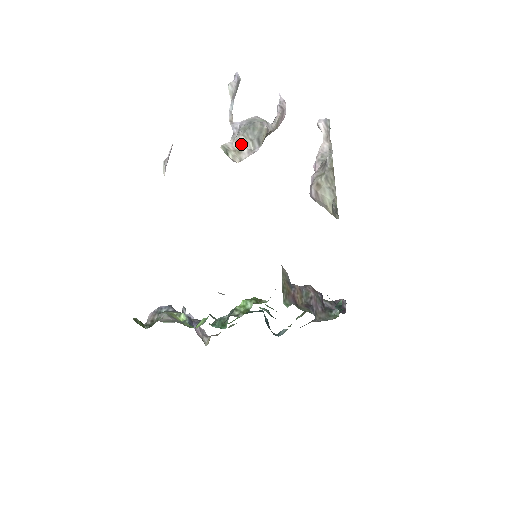
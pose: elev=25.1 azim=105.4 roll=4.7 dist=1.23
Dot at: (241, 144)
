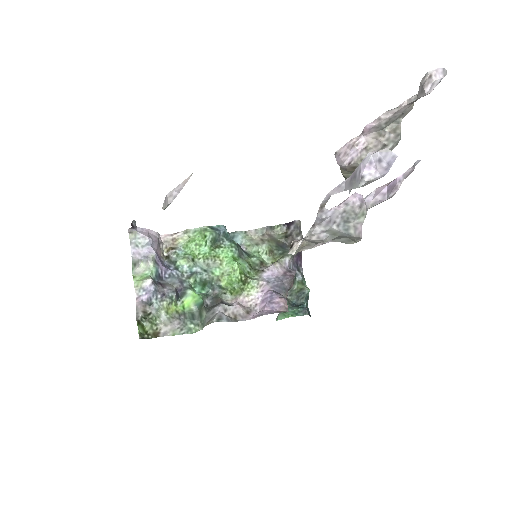
Dot at: (316, 243)
